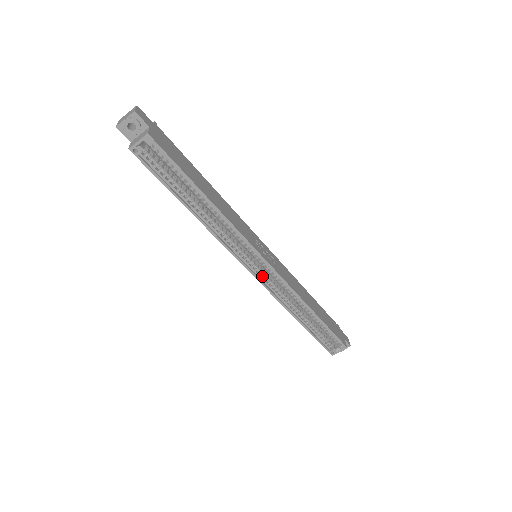
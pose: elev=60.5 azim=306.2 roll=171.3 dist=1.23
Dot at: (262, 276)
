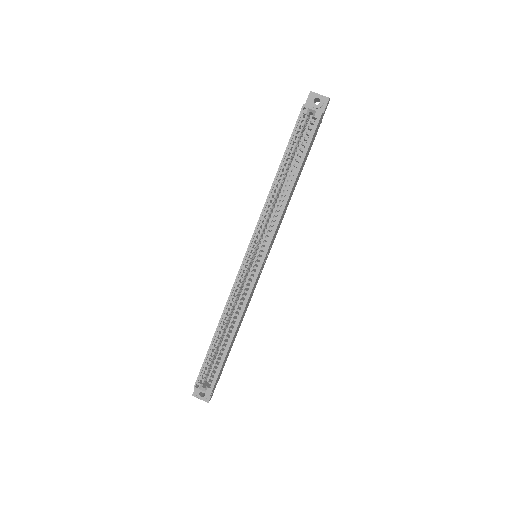
Dot at: (246, 268)
